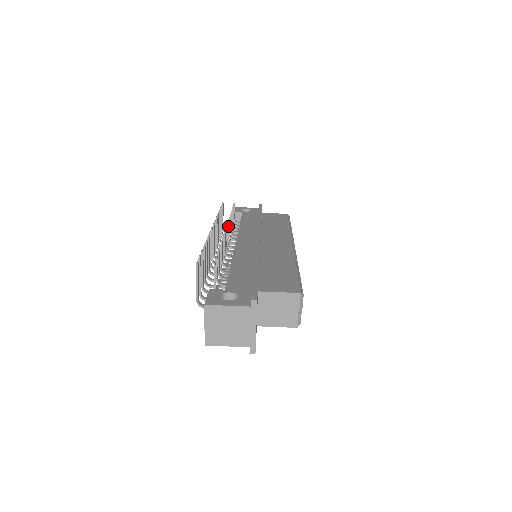
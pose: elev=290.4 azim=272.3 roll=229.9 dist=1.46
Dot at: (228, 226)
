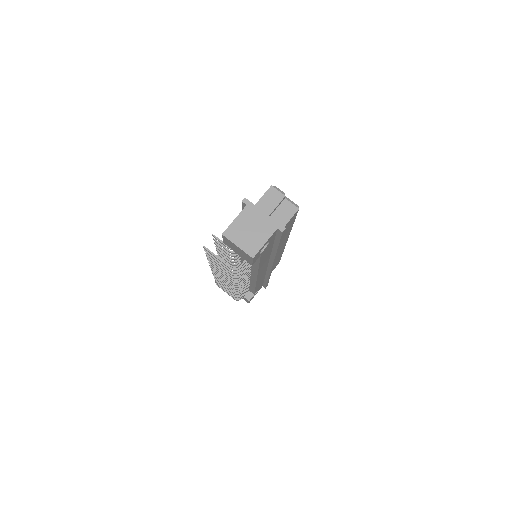
Dot at: occluded
